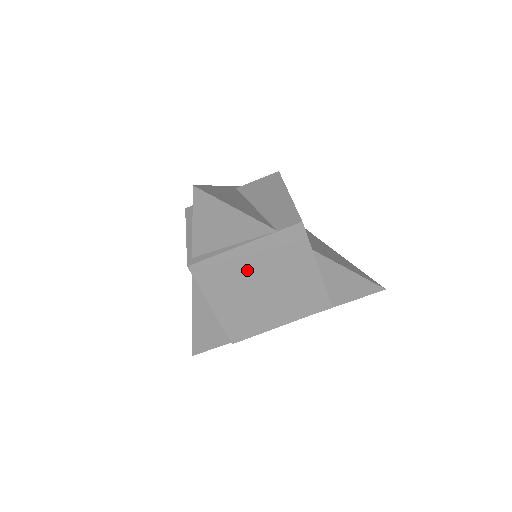
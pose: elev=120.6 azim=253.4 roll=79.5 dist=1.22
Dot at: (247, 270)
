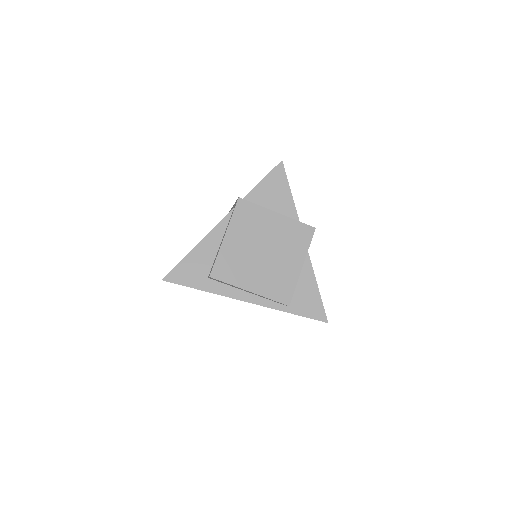
Dot at: (265, 230)
